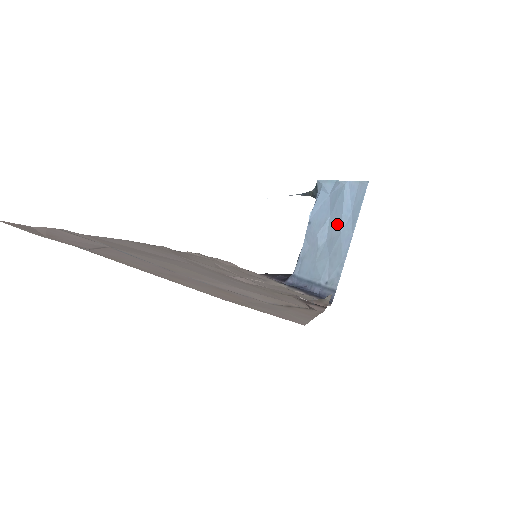
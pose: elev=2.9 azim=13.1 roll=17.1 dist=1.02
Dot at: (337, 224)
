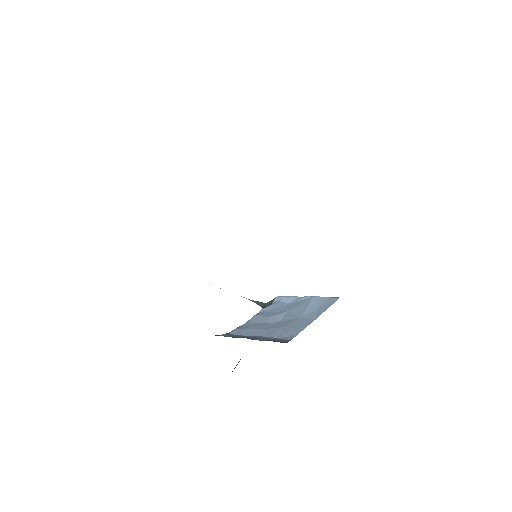
Dot at: (297, 313)
